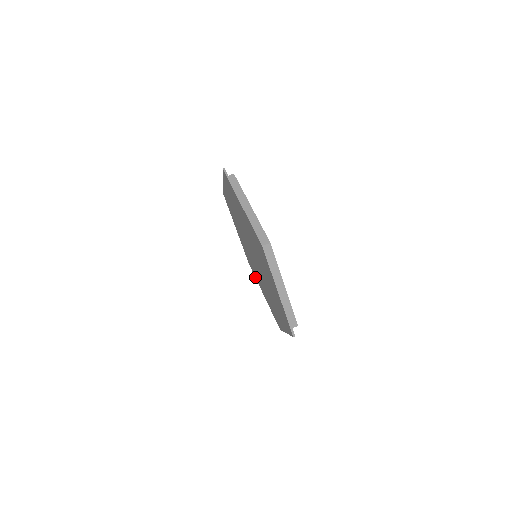
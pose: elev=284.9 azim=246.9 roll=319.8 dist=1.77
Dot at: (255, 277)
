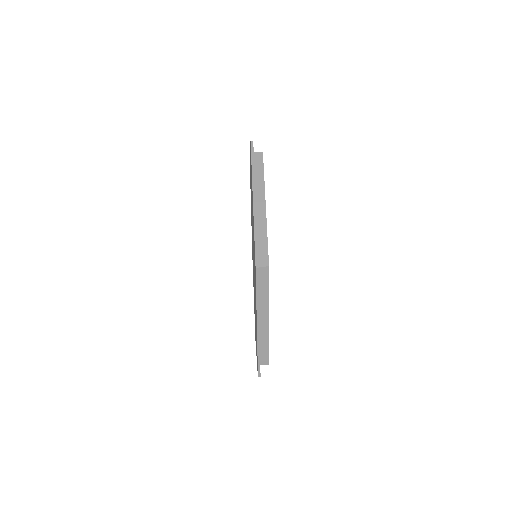
Dot at: occluded
